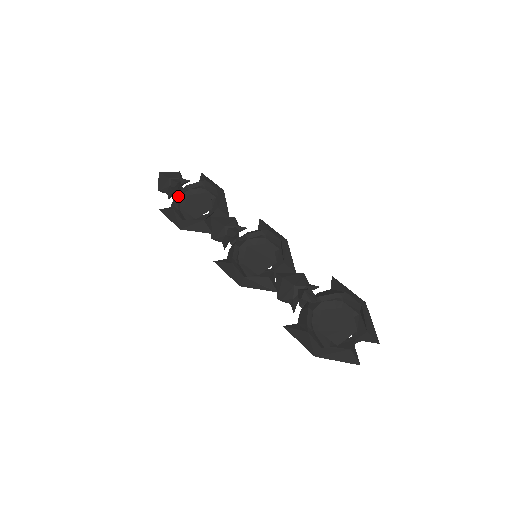
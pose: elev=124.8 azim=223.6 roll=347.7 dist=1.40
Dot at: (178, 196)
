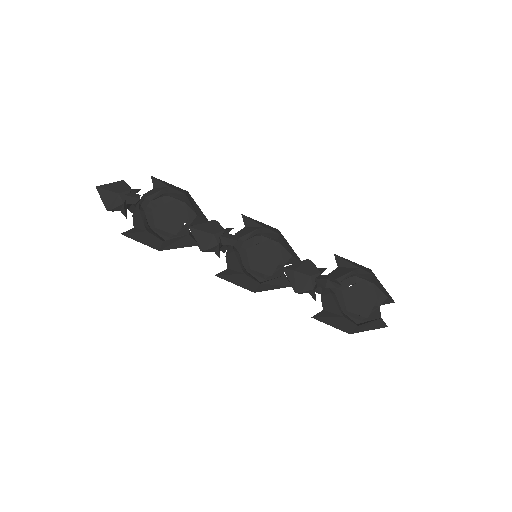
Dot at: (142, 213)
